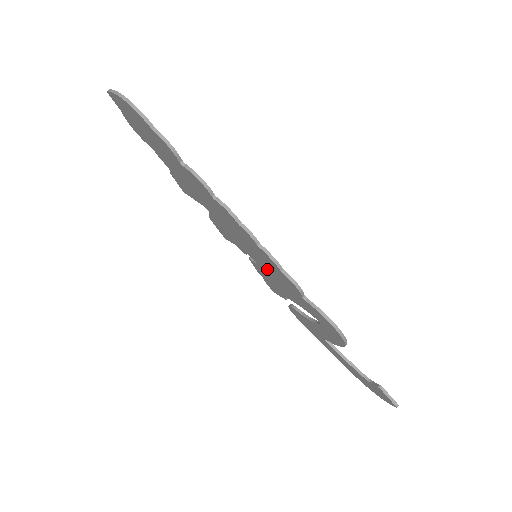
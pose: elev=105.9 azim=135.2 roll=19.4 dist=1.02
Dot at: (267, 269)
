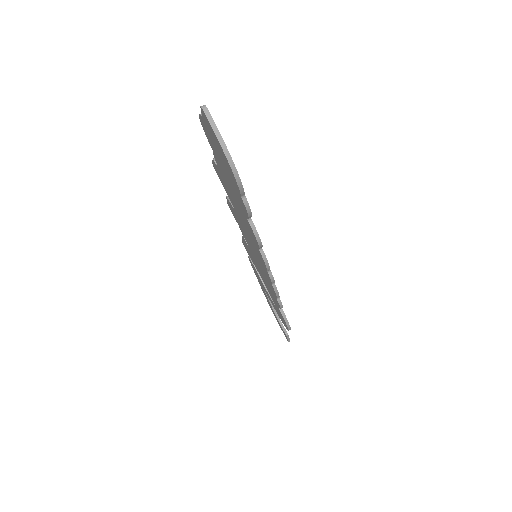
Dot at: (259, 268)
